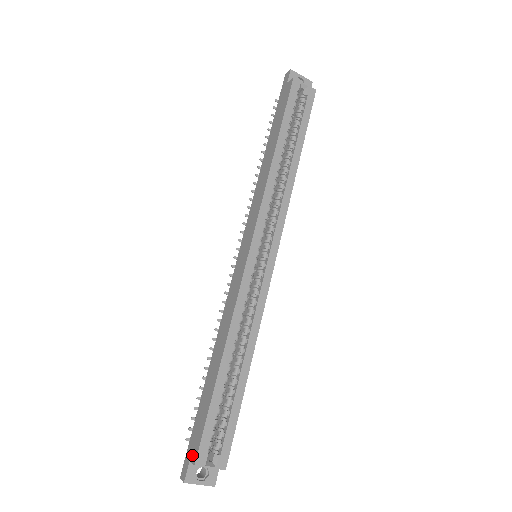
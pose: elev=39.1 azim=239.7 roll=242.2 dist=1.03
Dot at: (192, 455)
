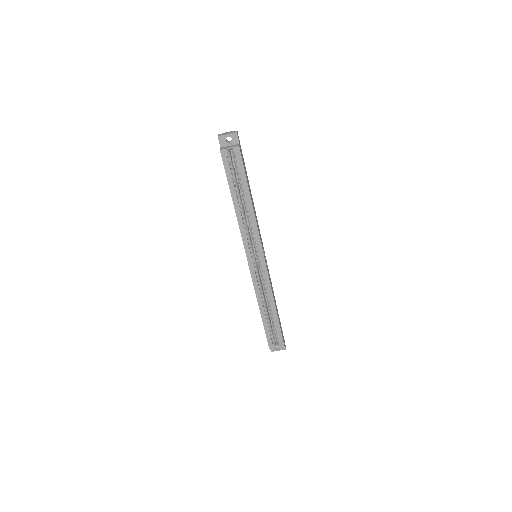
Dot at: occluded
